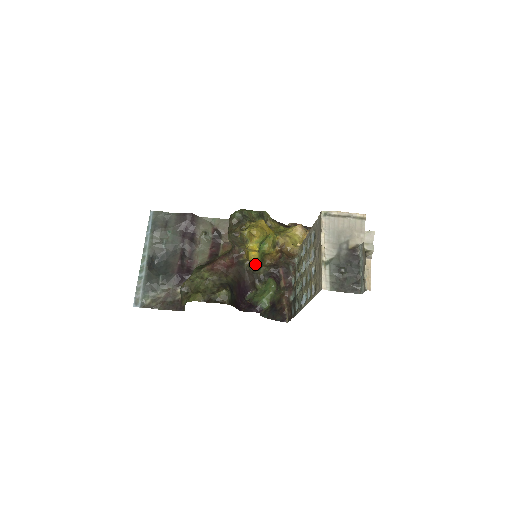
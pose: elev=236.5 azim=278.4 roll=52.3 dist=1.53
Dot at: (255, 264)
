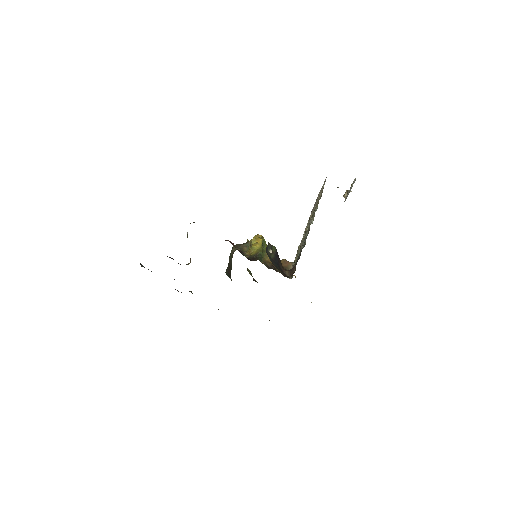
Dot at: (257, 251)
